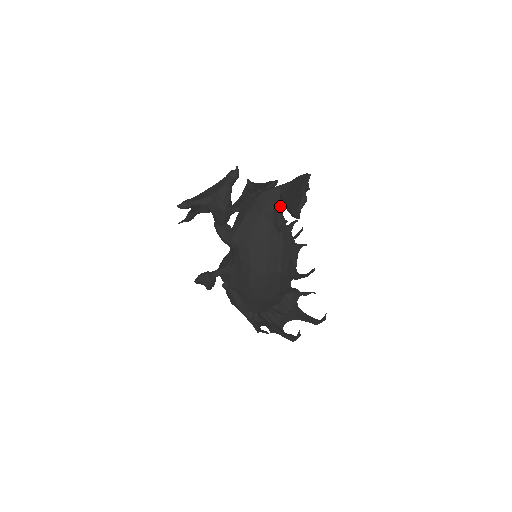
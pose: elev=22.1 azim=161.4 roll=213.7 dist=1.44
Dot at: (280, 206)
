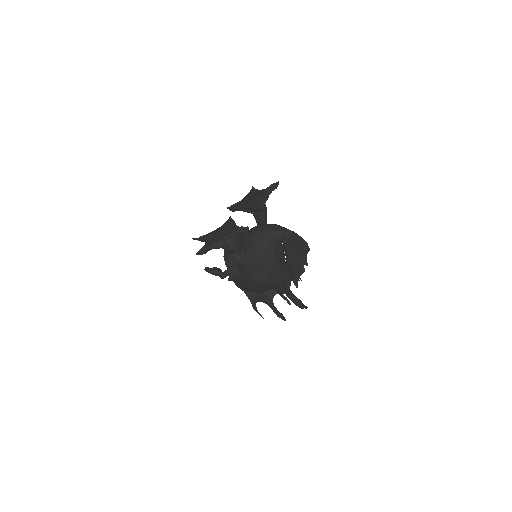
Dot at: (281, 243)
